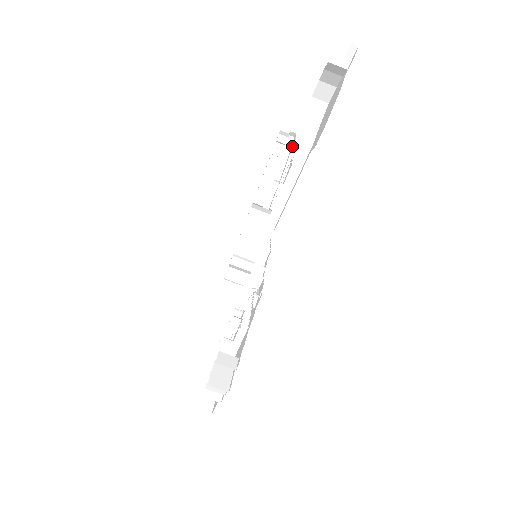
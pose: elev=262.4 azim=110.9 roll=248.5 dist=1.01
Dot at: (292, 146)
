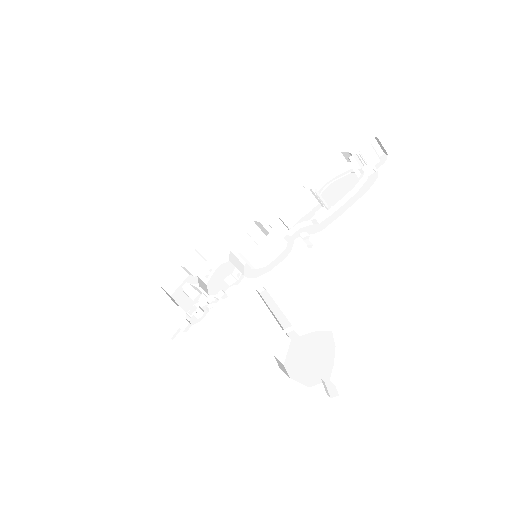
Dot at: (382, 152)
